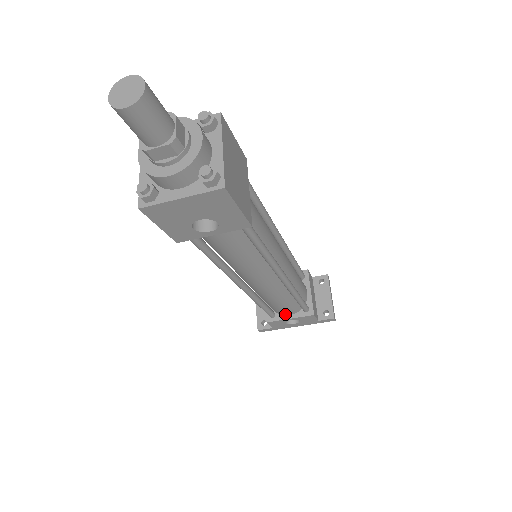
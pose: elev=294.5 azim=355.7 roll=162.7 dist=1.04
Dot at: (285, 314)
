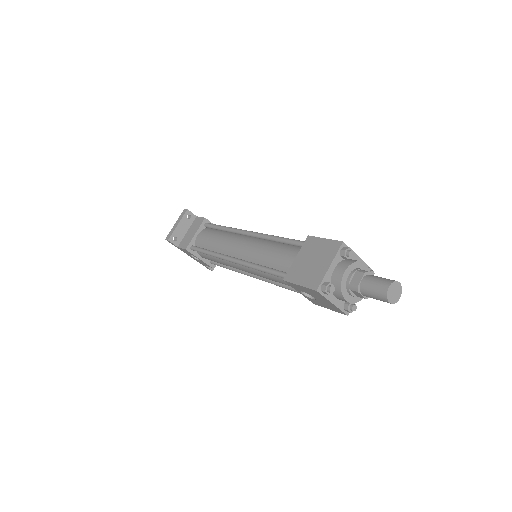
Dot at: (201, 255)
